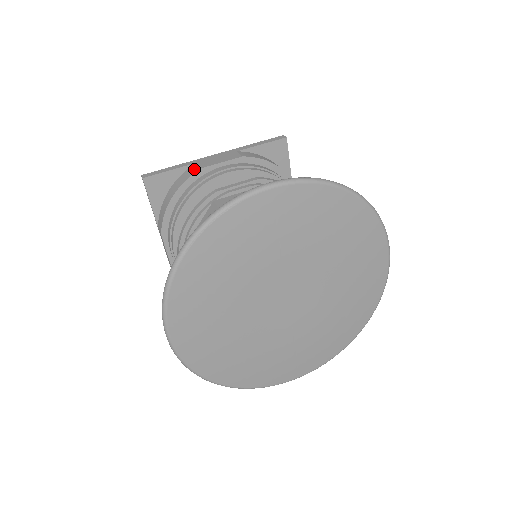
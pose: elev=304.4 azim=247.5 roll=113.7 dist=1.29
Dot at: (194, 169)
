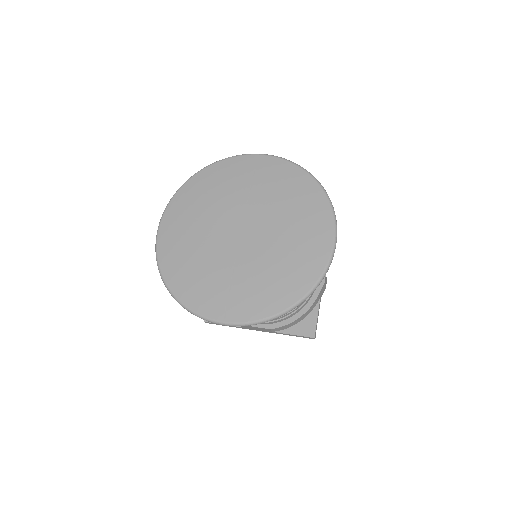
Dot at: occluded
